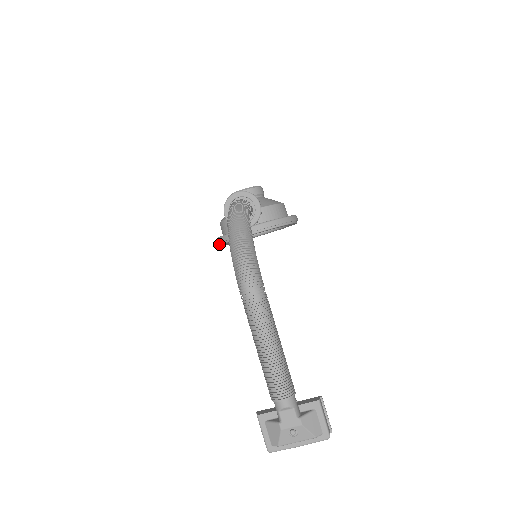
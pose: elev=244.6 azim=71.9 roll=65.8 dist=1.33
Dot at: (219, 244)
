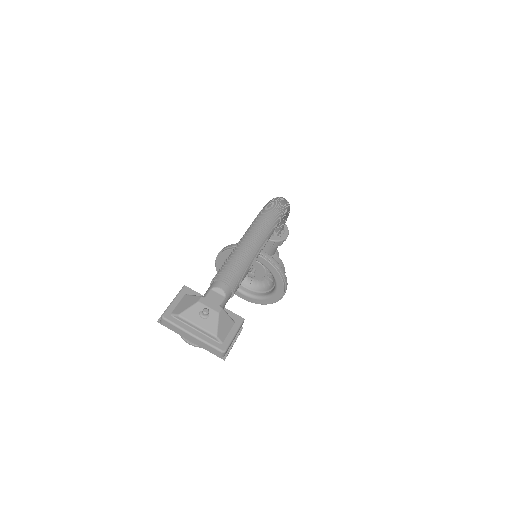
Dot at: (222, 252)
